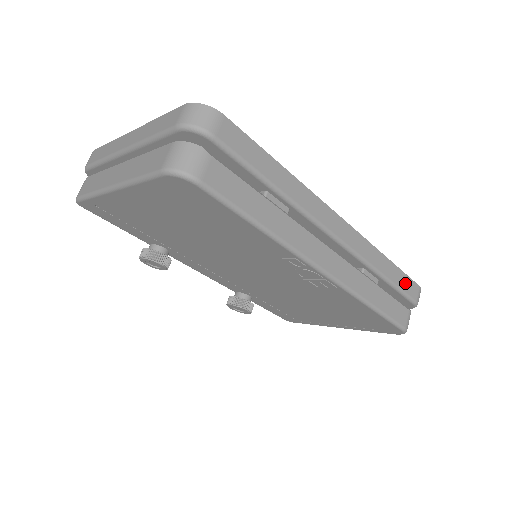
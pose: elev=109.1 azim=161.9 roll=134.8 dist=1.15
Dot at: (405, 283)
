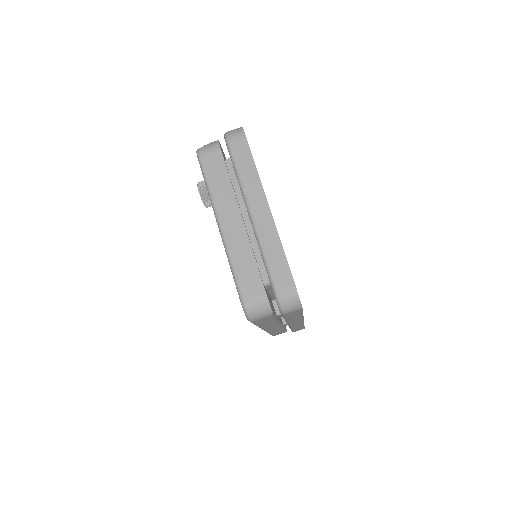
Dot at: occluded
